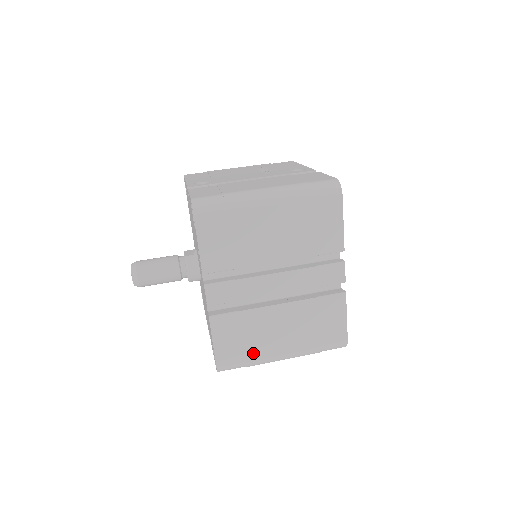
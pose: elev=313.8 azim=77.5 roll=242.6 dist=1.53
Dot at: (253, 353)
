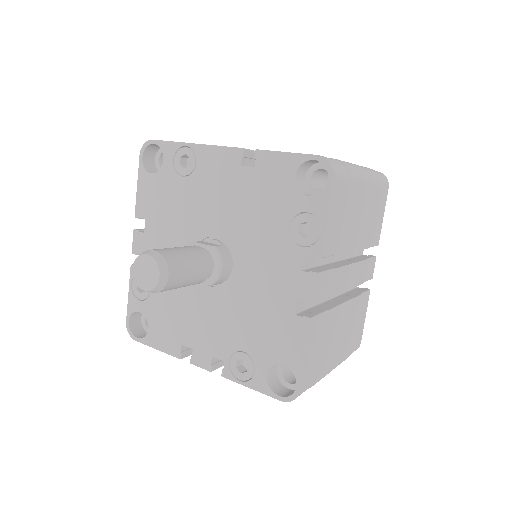
Dot at: (322, 366)
